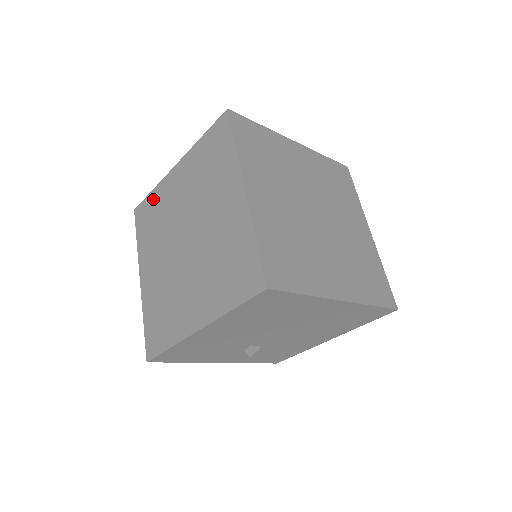
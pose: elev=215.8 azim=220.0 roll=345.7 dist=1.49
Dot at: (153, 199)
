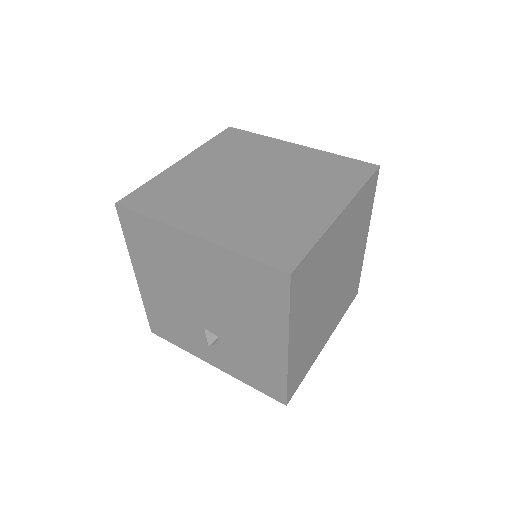
Dot at: occluded
